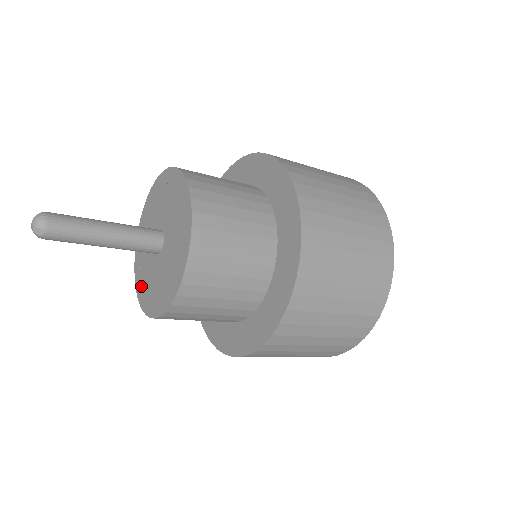
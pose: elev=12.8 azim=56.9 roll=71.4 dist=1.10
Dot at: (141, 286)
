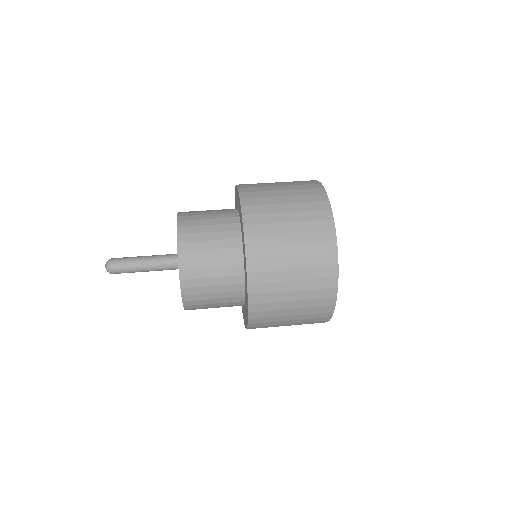
Dot at: occluded
